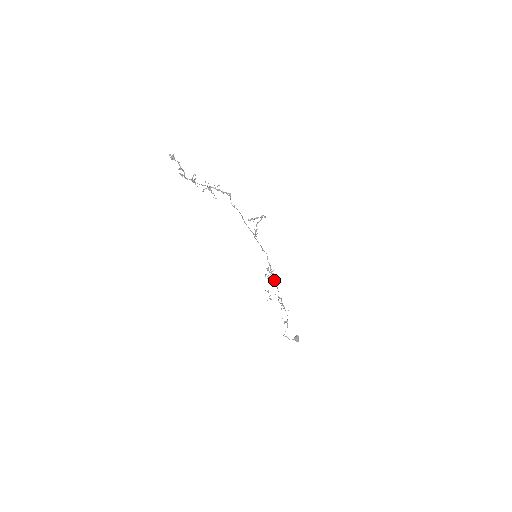
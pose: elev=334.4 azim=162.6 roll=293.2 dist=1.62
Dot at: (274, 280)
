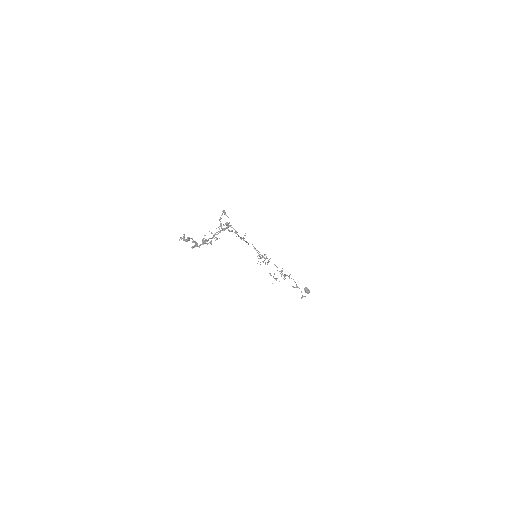
Dot at: (269, 261)
